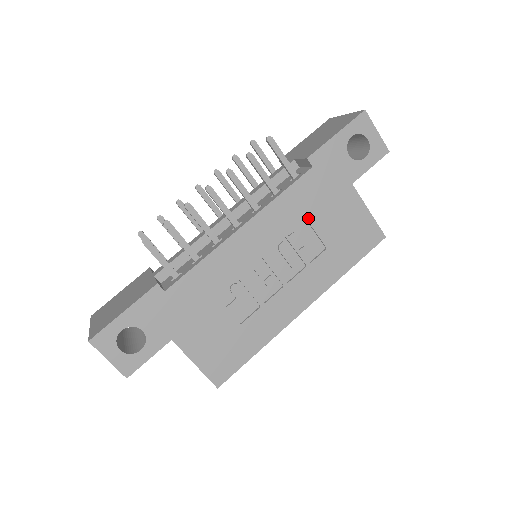
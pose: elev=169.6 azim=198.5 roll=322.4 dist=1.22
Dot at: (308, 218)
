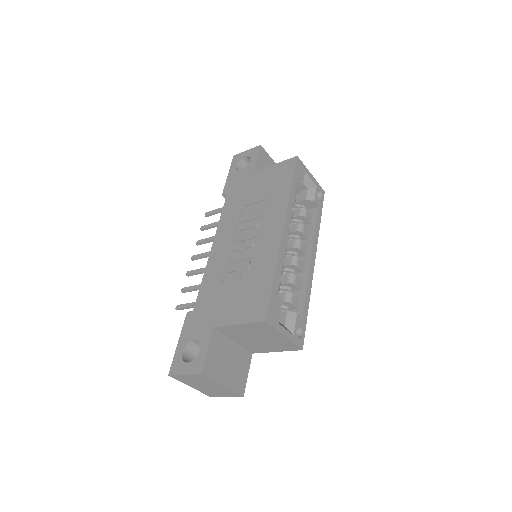
Dot at: (243, 205)
